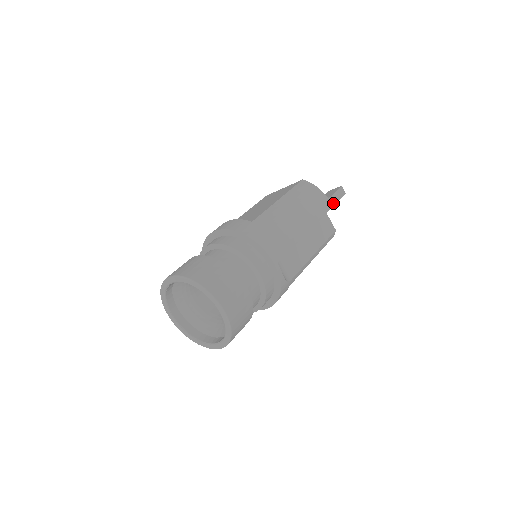
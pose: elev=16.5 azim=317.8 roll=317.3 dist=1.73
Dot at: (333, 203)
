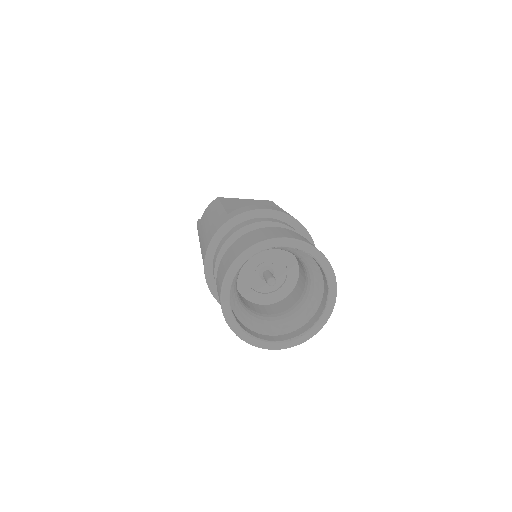
Dot at: occluded
